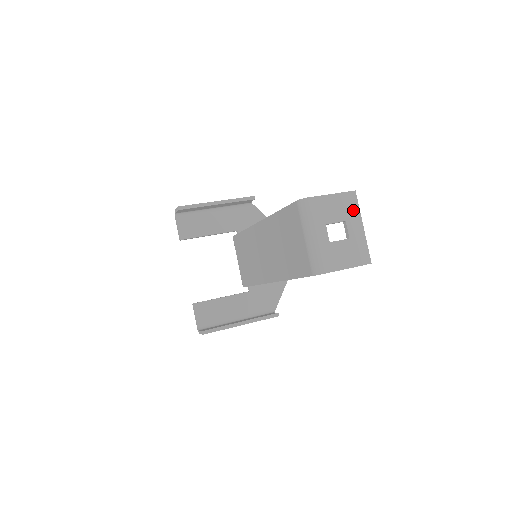
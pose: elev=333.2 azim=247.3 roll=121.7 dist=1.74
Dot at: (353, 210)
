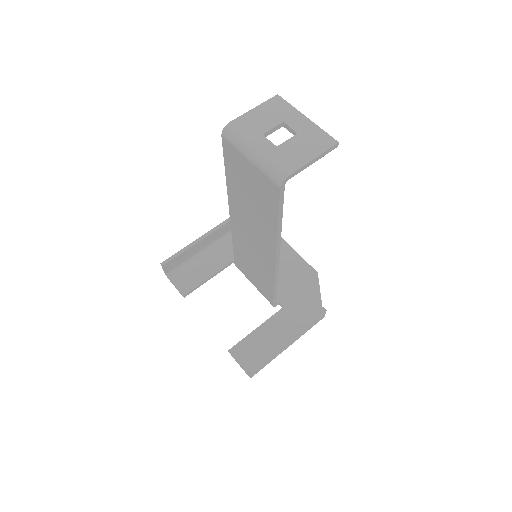
Dot at: (285, 110)
